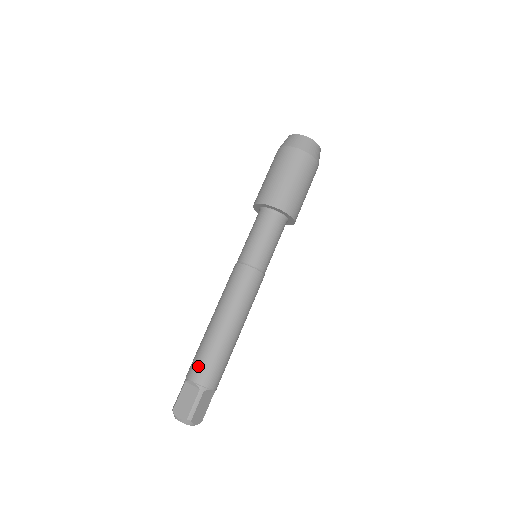
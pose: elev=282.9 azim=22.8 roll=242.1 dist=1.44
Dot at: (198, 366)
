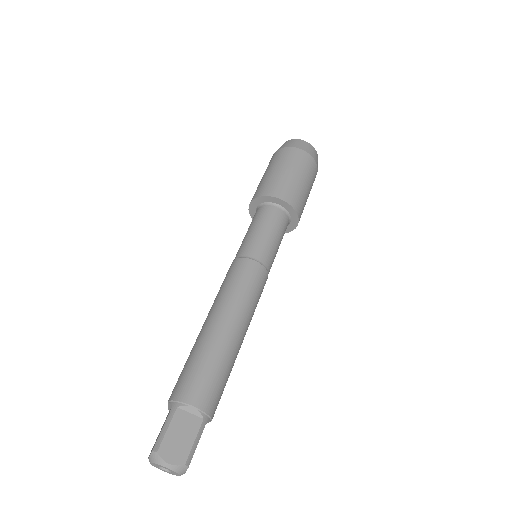
Dot at: (177, 381)
